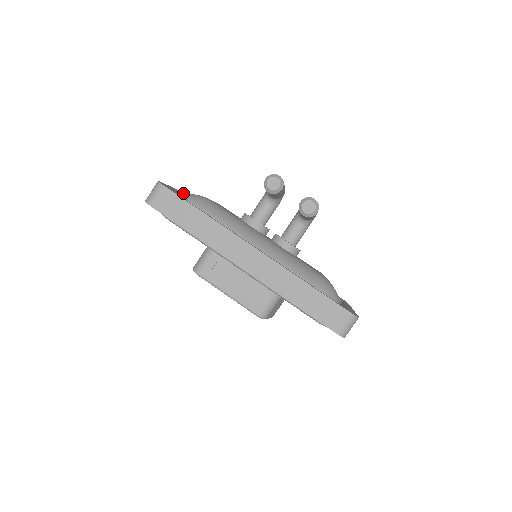
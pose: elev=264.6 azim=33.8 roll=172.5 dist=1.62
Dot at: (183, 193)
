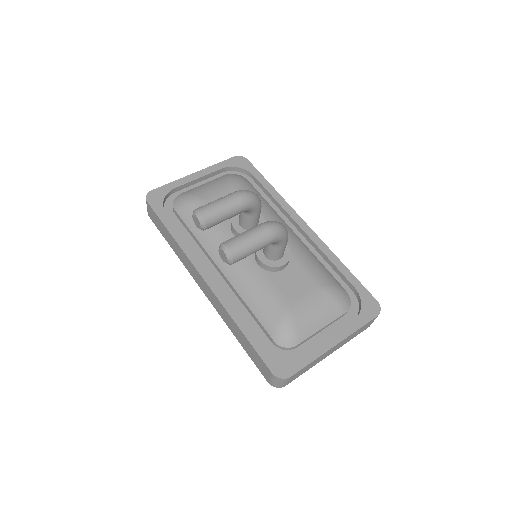
Dot at: (211, 171)
